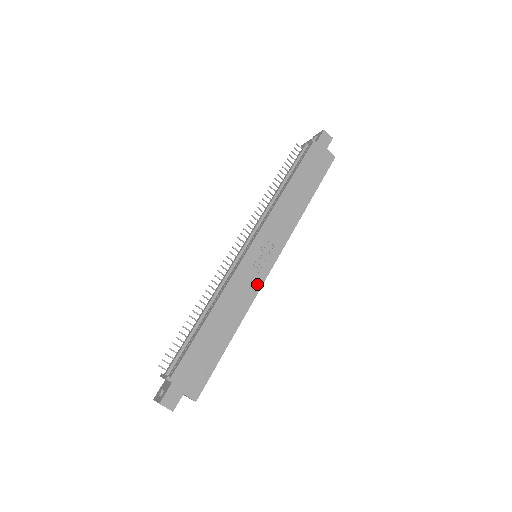
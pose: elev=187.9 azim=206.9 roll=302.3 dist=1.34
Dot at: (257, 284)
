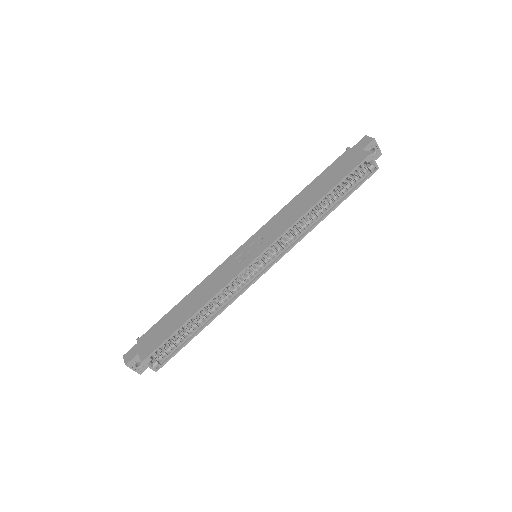
Dot at: (234, 273)
